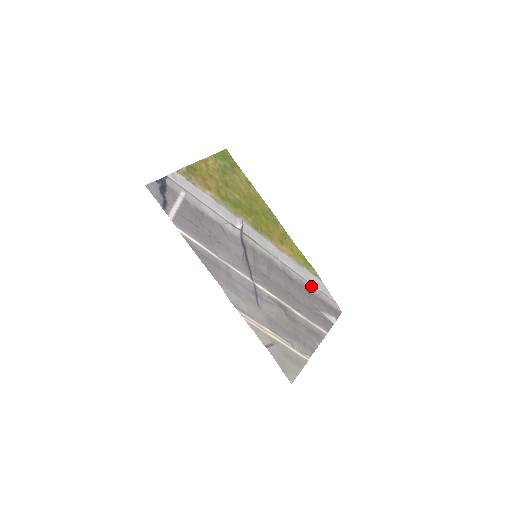
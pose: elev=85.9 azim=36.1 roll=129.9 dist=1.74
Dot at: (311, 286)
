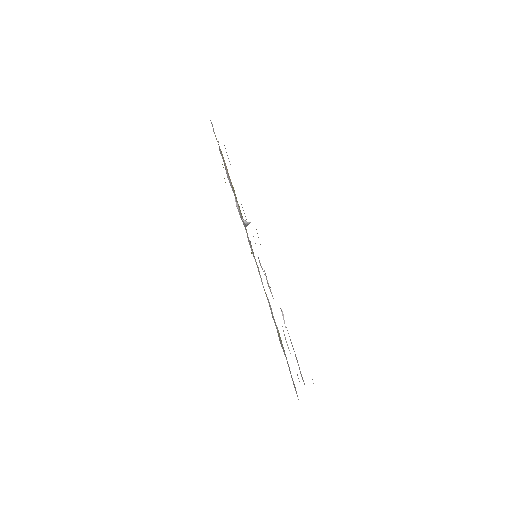
Dot at: (281, 345)
